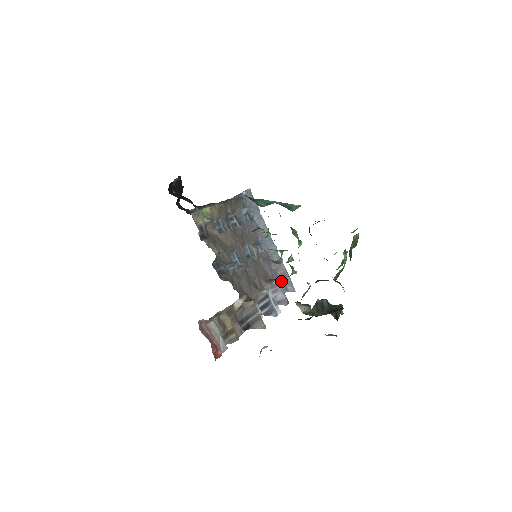
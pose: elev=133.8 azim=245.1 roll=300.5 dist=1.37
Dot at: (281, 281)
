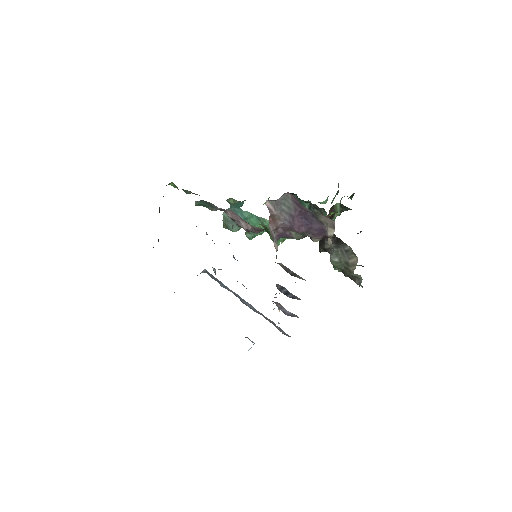
Dot at: occluded
